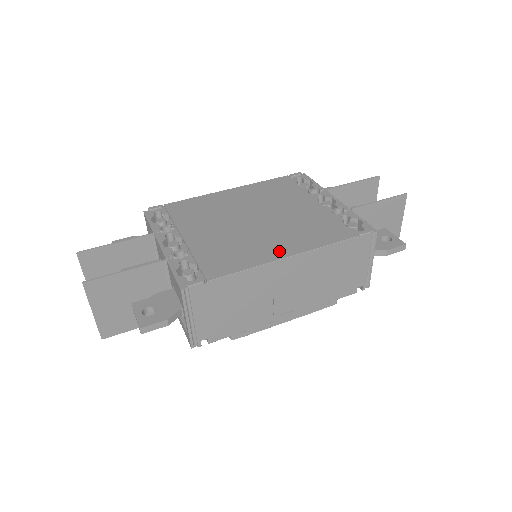
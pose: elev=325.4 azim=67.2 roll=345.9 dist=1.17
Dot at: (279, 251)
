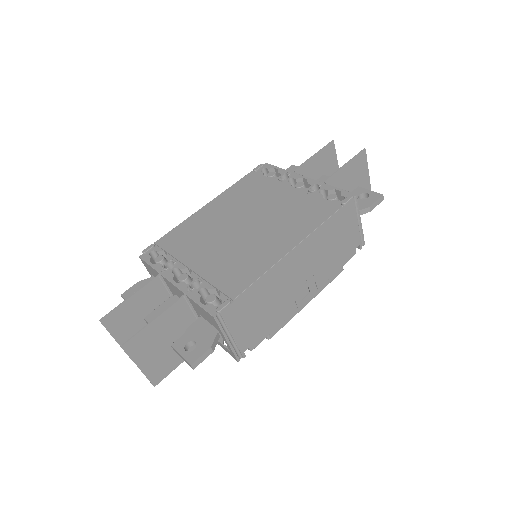
Dot at: (281, 247)
